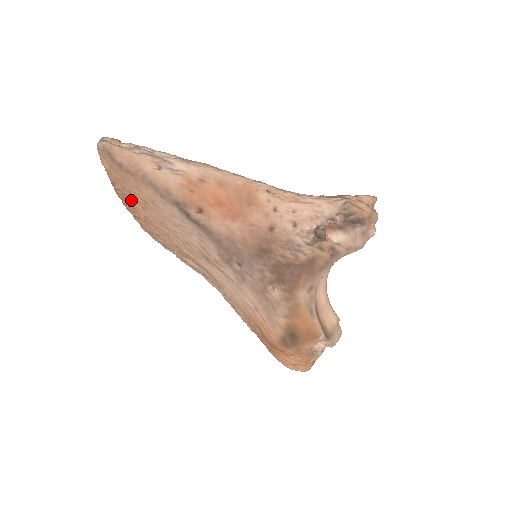
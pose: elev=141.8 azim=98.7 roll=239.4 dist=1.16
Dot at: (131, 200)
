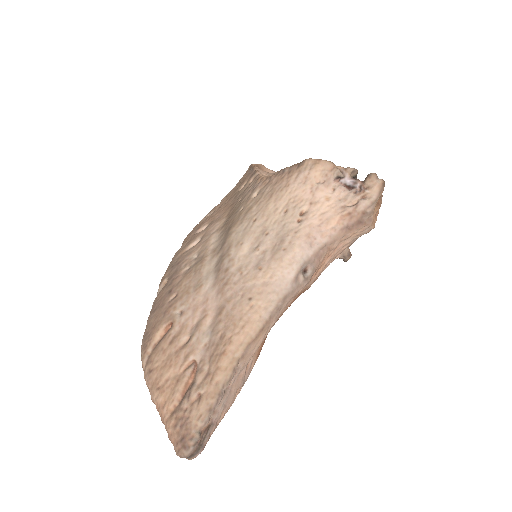
Dot at: occluded
